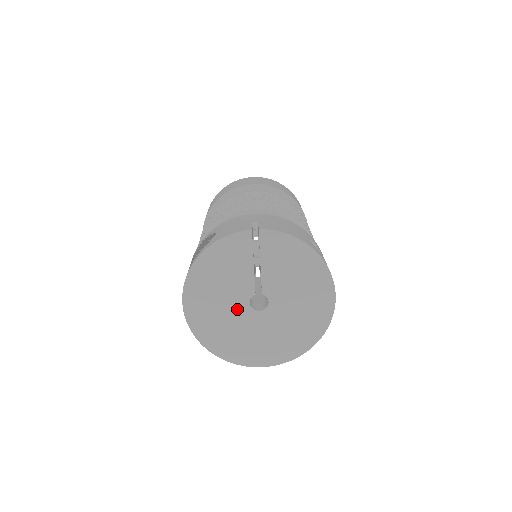
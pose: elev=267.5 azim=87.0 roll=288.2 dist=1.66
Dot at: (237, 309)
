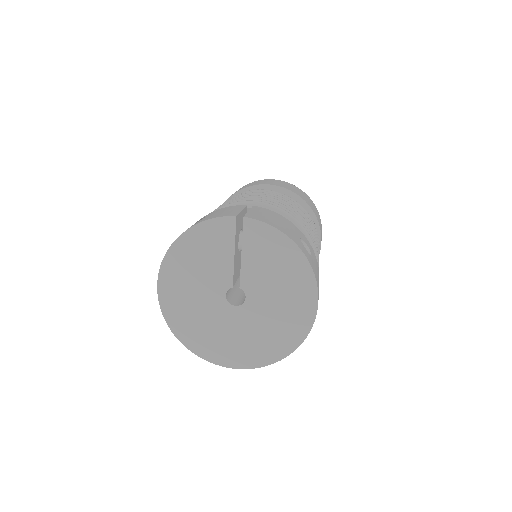
Dot at: (212, 300)
